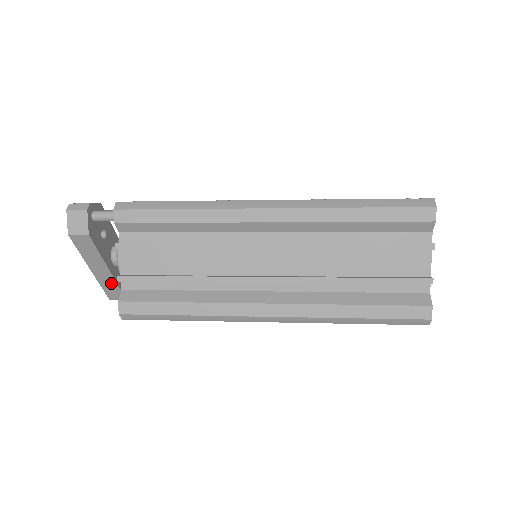
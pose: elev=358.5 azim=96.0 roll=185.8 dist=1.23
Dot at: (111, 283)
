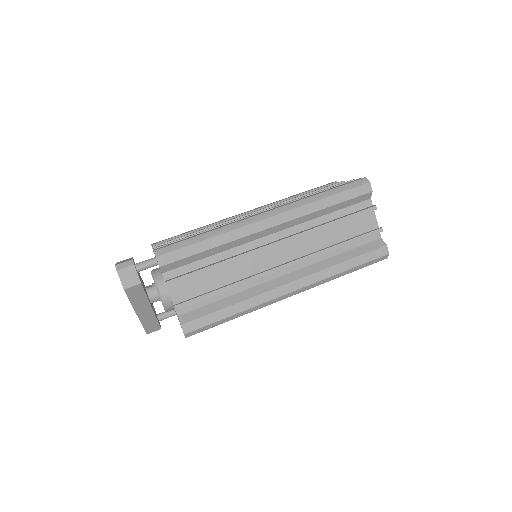
Dot at: (151, 319)
